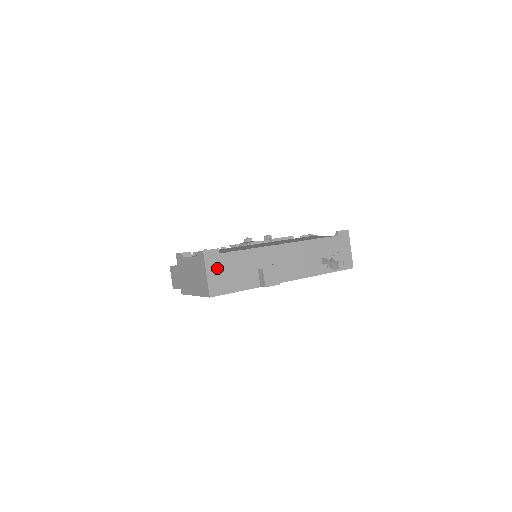
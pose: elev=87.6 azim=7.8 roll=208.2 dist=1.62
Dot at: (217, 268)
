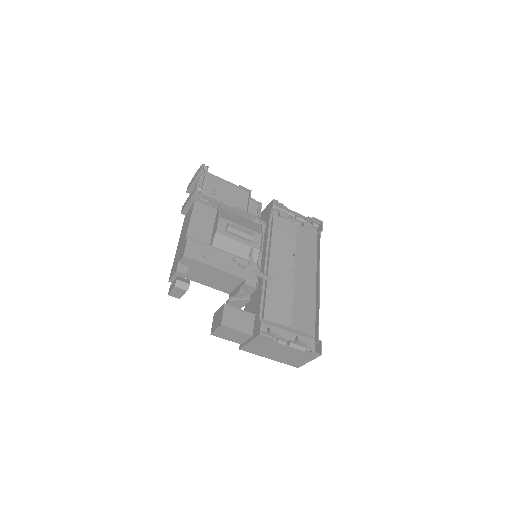
Dot at: occluded
